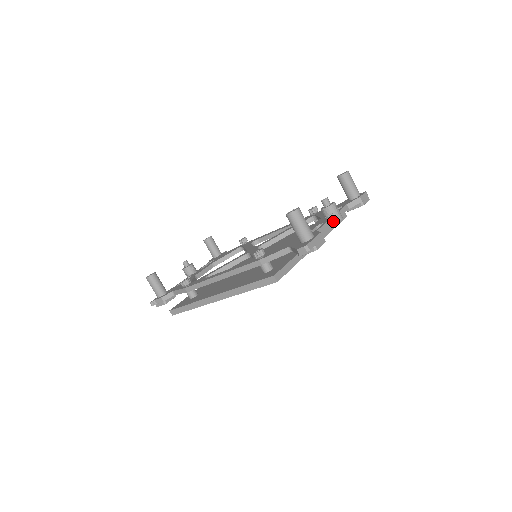
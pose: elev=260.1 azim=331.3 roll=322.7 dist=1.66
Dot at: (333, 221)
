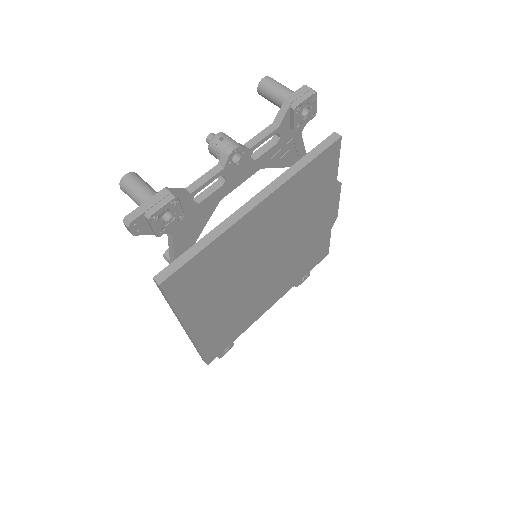
Dot at: (223, 160)
